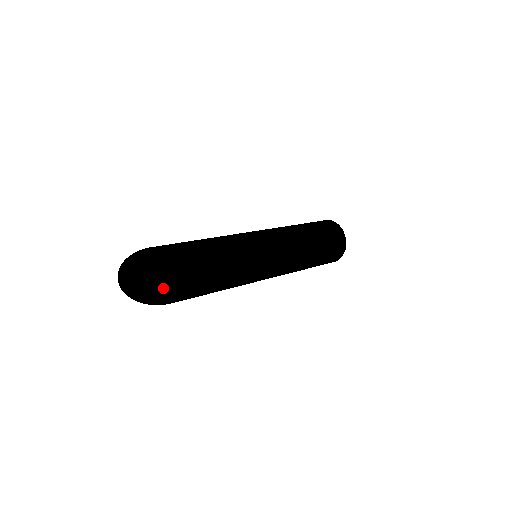
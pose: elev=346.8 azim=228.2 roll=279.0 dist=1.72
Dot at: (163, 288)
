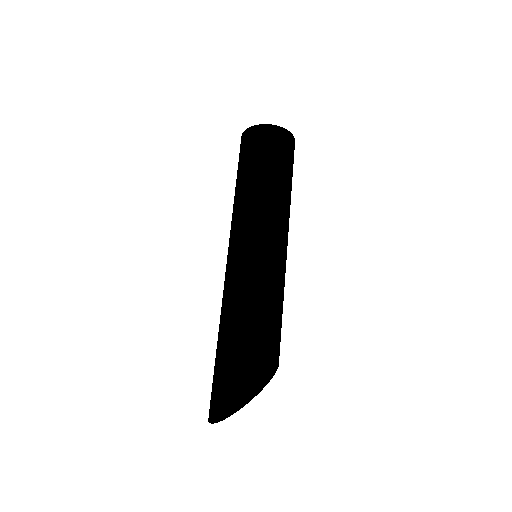
Dot at: occluded
